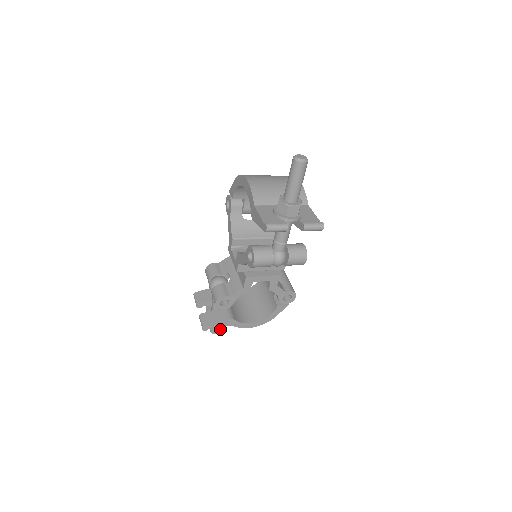
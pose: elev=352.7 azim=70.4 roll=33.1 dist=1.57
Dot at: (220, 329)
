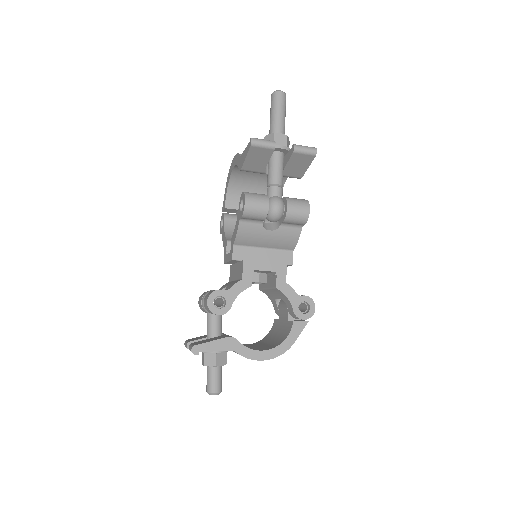
Dot at: (221, 387)
